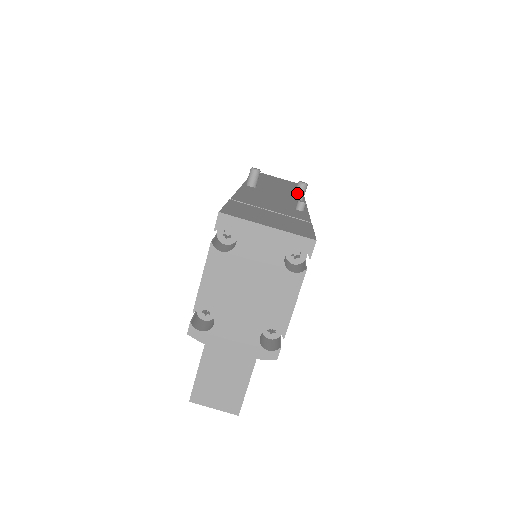
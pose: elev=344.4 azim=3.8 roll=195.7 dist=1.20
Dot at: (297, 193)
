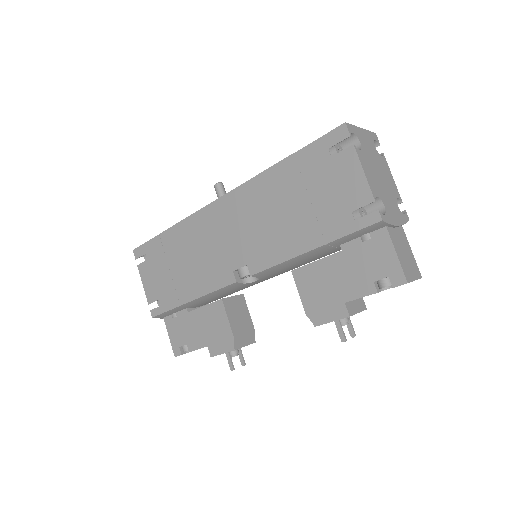
Dot at: occluded
